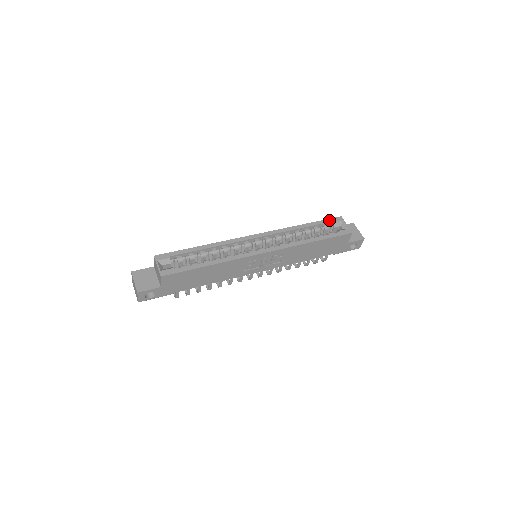
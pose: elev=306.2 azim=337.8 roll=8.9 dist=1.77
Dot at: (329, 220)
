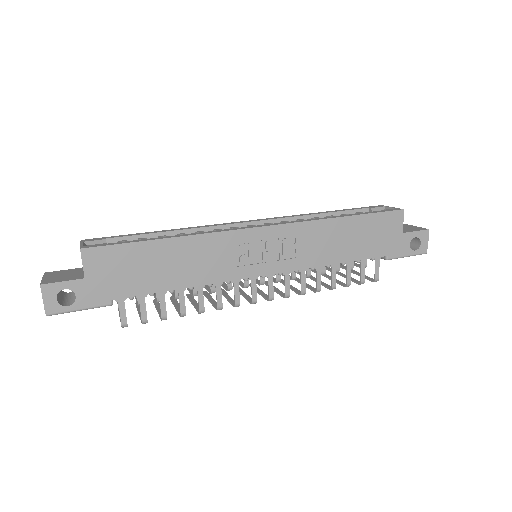
Dot at: (363, 207)
